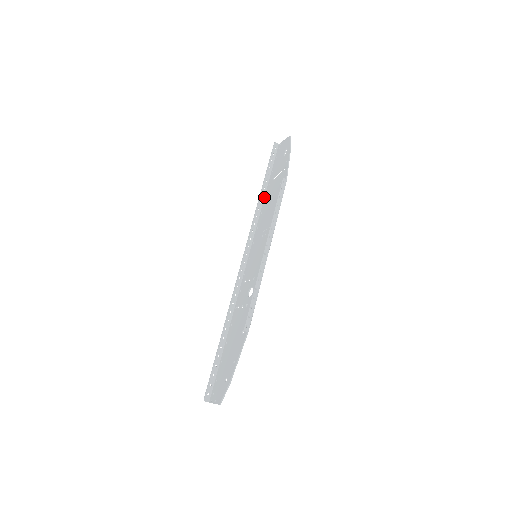
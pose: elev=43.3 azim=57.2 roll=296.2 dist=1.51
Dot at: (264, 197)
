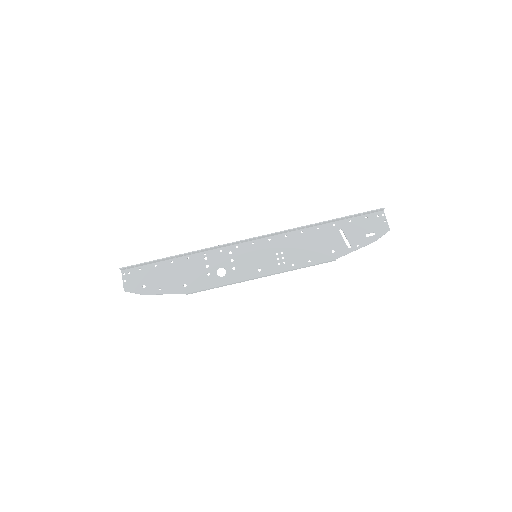
Dot at: (320, 225)
